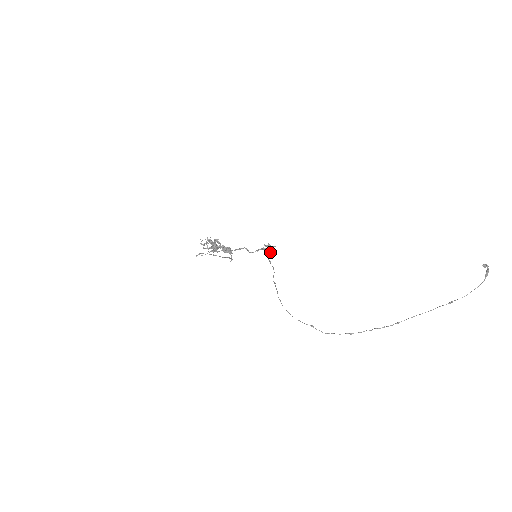
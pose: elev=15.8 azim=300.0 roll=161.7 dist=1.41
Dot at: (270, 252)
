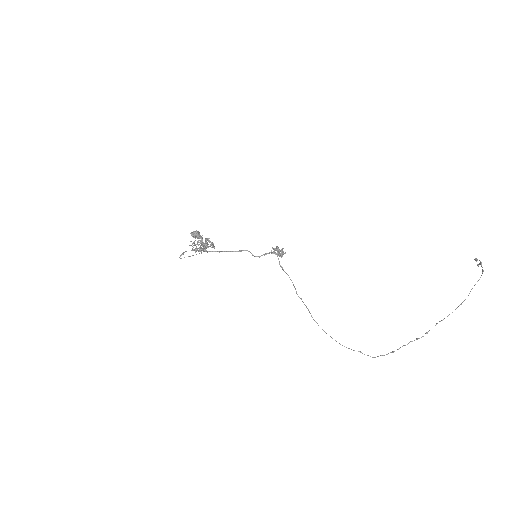
Dot at: (279, 255)
